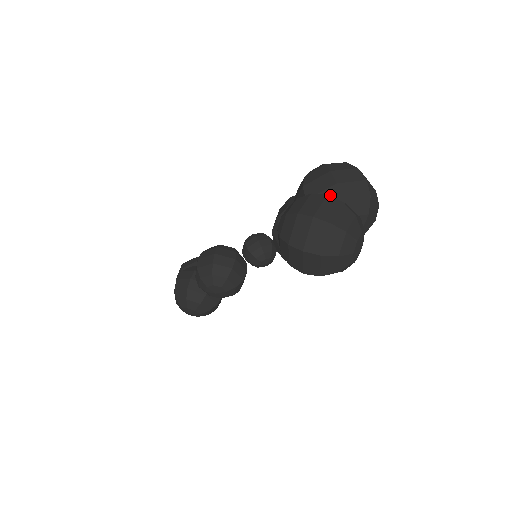
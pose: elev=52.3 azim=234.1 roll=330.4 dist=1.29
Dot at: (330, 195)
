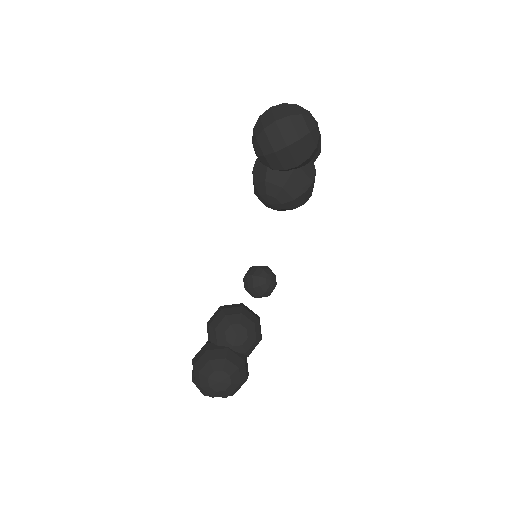
Dot at: occluded
